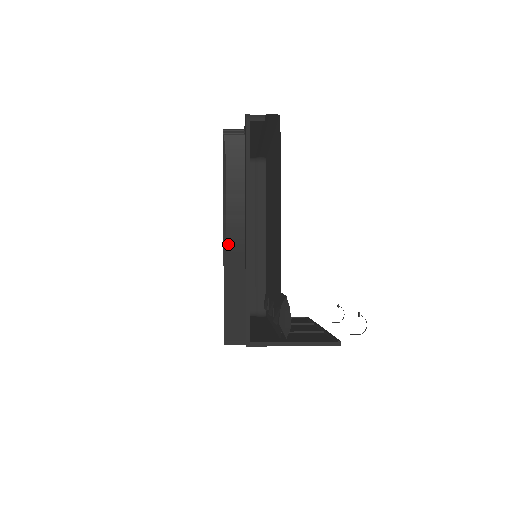
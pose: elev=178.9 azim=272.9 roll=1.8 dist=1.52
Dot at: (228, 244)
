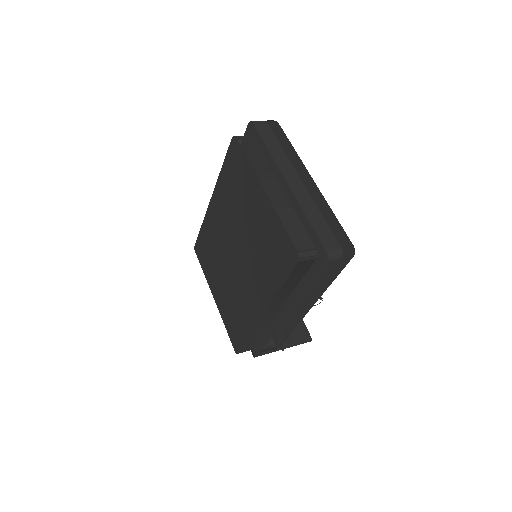
Dot at: (264, 317)
